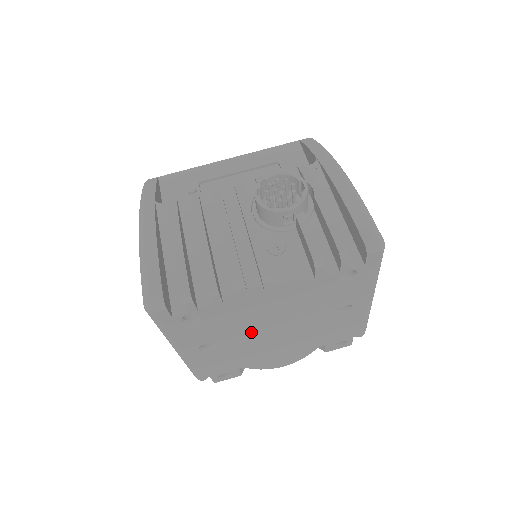
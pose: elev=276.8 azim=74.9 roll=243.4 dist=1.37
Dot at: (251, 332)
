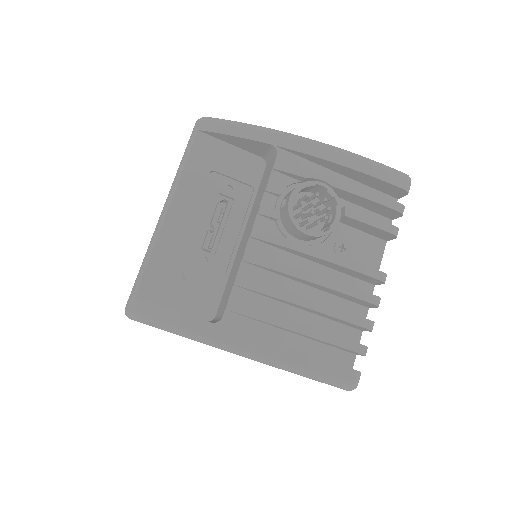
Dot at: occluded
